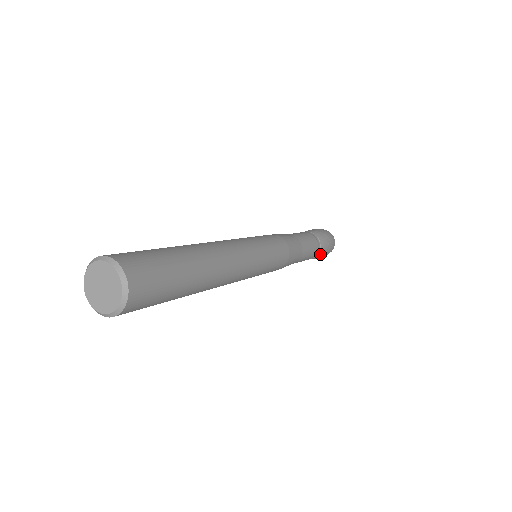
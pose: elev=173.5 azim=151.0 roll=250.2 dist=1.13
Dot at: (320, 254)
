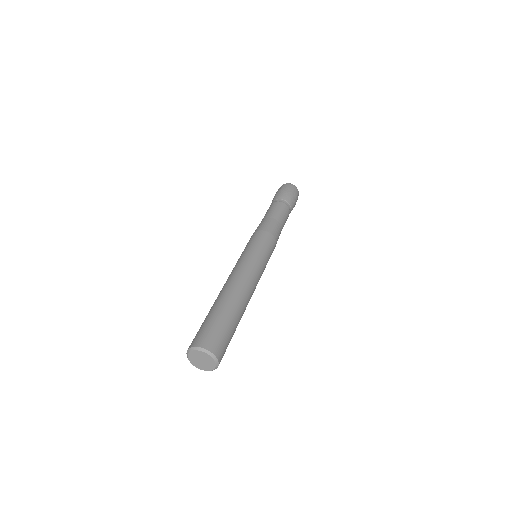
Dot at: occluded
